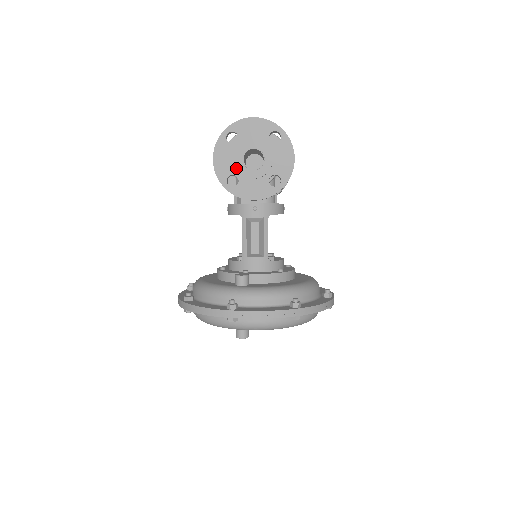
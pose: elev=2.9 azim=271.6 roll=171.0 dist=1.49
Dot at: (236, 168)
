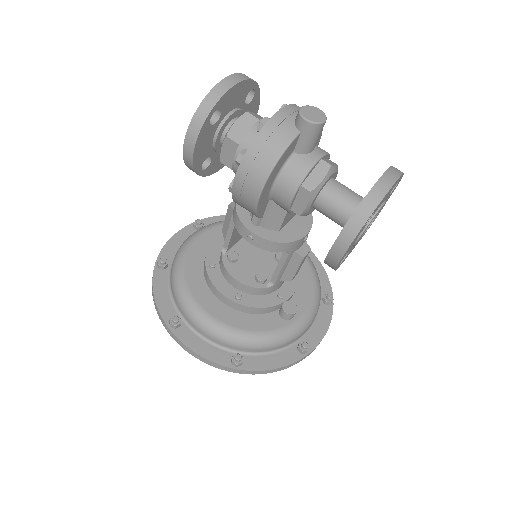
Dot at: (353, 244)
